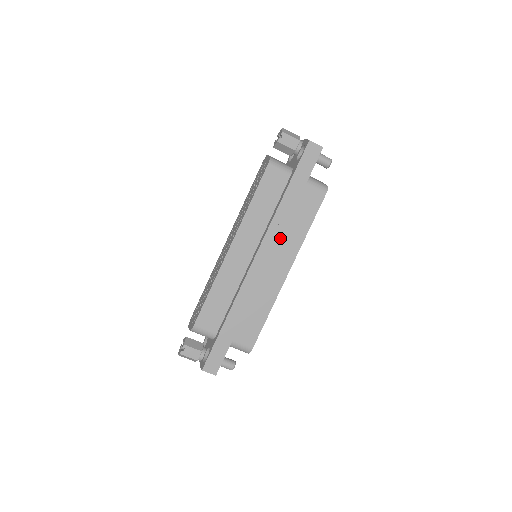
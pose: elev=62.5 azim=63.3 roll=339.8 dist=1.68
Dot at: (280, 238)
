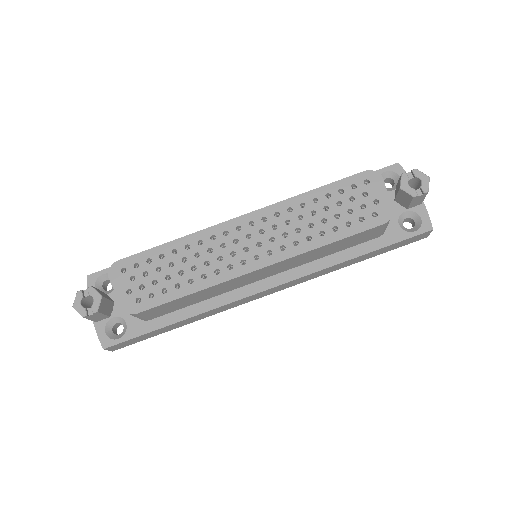
Dot at: occluded
